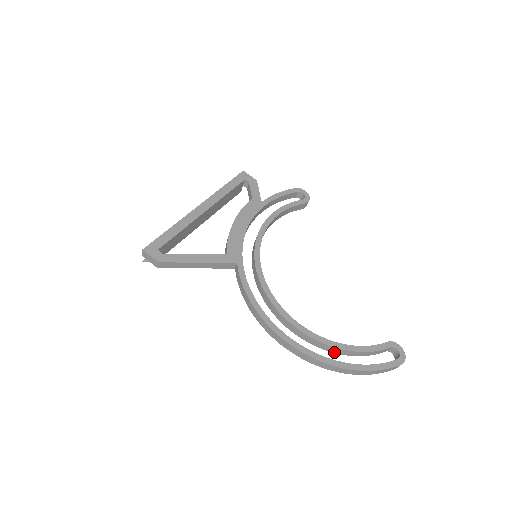
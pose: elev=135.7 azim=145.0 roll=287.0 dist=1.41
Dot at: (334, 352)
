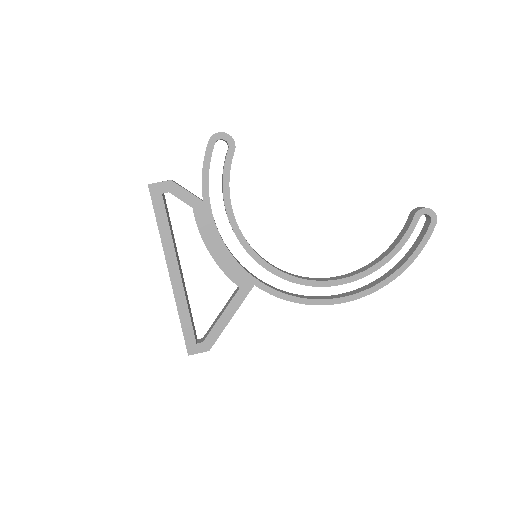
Dot at: occluded
